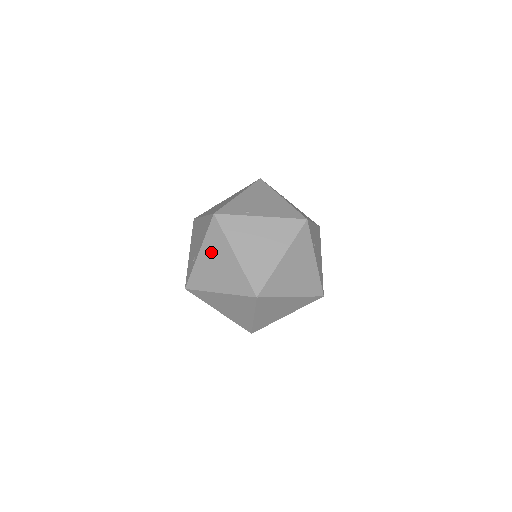
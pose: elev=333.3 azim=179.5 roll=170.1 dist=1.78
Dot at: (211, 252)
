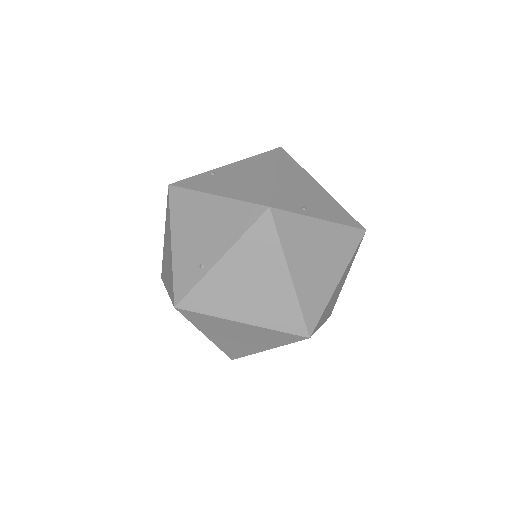
Dot at: (216, 332)
